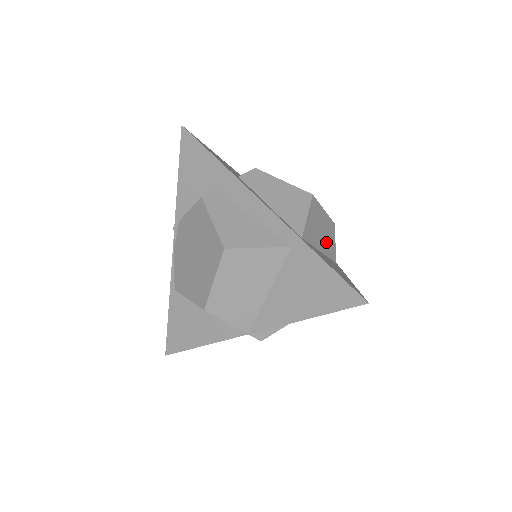
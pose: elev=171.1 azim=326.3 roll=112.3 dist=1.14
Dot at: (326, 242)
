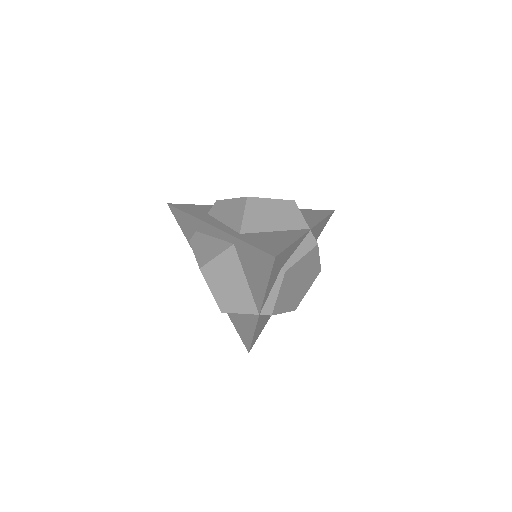
Dot at: (284, 220)
